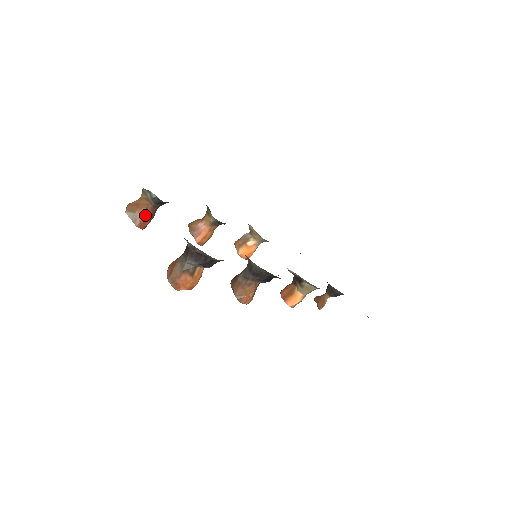
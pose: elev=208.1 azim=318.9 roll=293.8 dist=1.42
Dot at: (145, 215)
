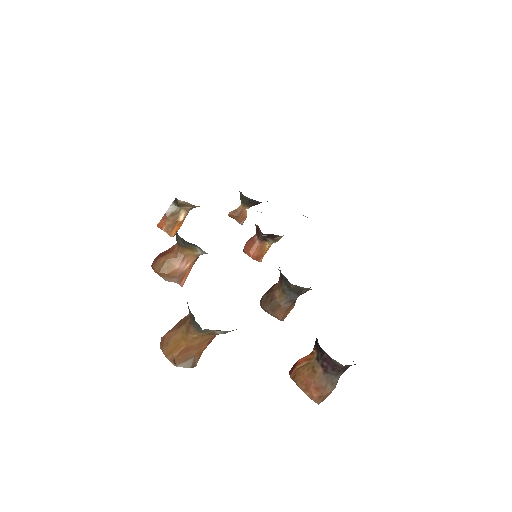
Dot at: (205, 348)
